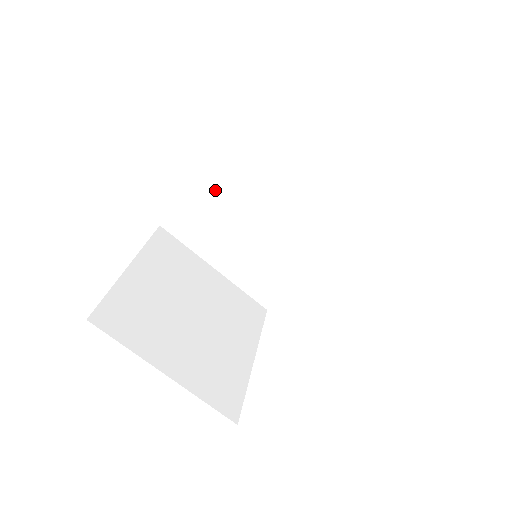
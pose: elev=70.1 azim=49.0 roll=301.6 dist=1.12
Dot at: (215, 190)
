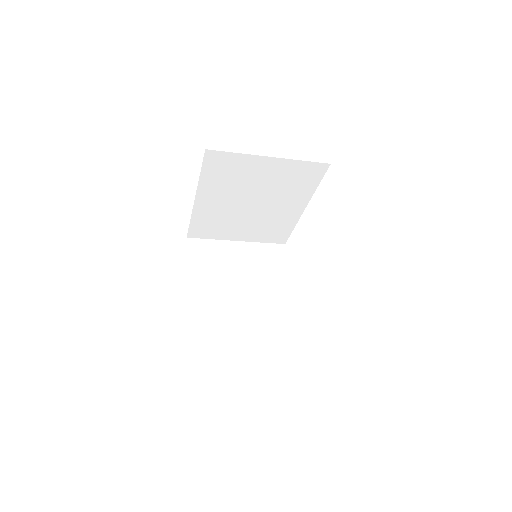
Dot at: (207, 209)
